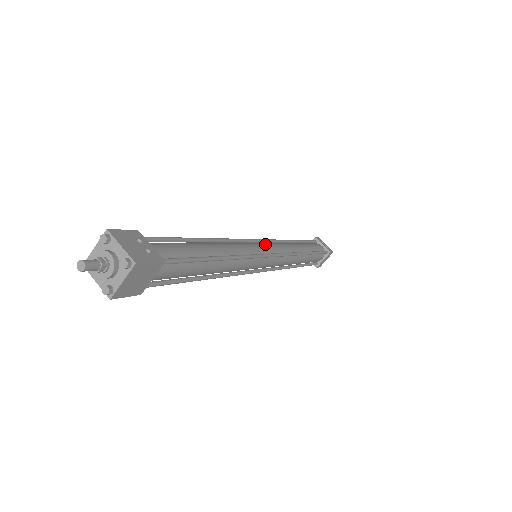
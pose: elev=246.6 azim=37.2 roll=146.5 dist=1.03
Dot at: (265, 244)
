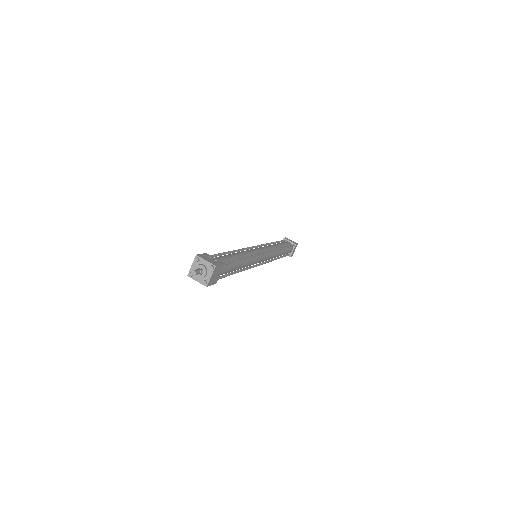
Dot at: (259, 248)
